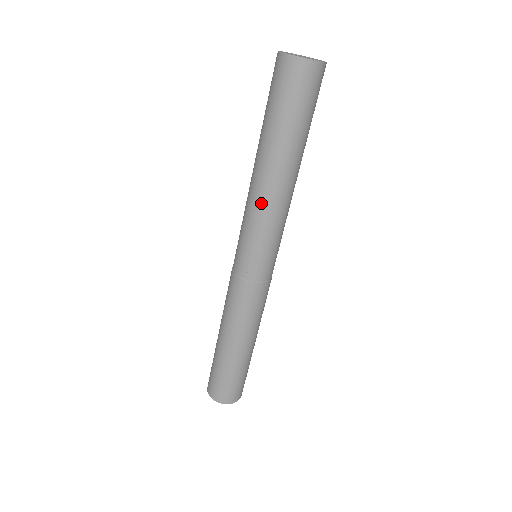
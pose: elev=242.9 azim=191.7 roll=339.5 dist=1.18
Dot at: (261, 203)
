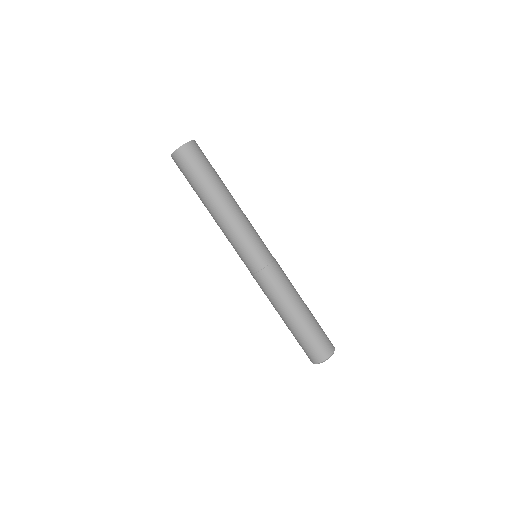
Dot at: (226, 225)
